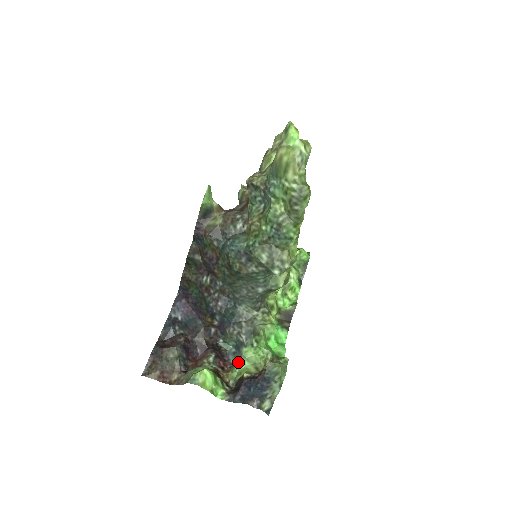
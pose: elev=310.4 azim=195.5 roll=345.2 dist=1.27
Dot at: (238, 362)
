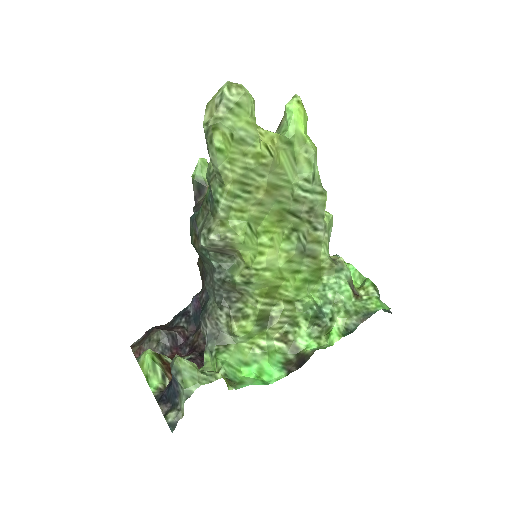
Dot at: occluded
